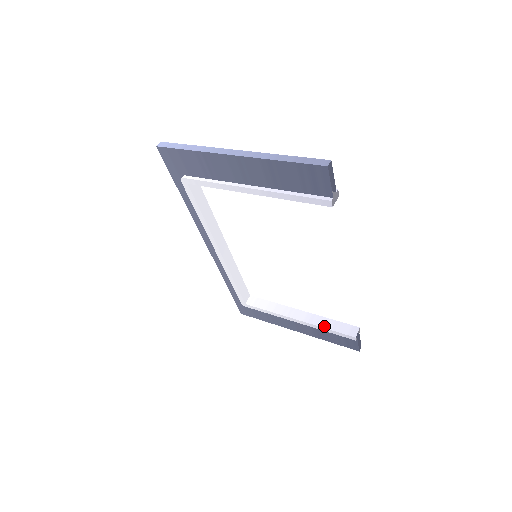
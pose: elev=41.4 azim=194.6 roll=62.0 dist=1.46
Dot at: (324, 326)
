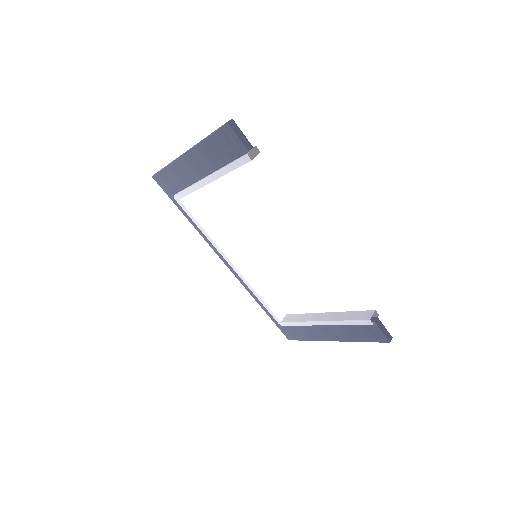
Dot at: (343, 319)
